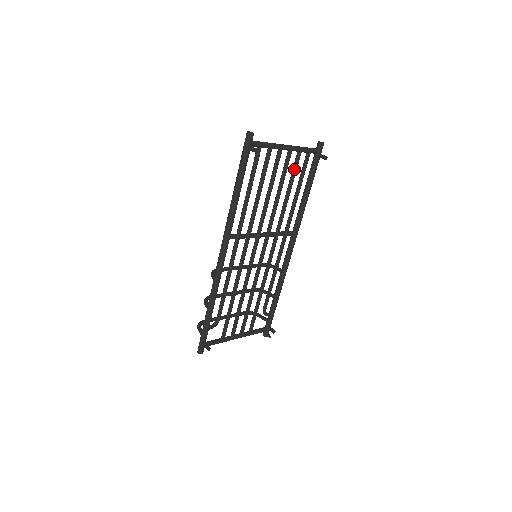
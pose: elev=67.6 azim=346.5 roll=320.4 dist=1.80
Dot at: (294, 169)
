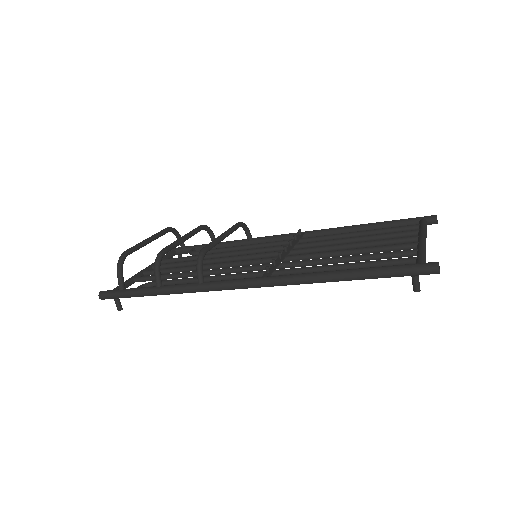
Dot at: occluded
